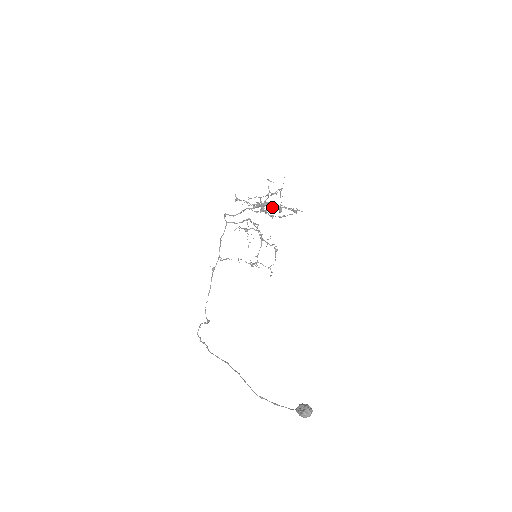
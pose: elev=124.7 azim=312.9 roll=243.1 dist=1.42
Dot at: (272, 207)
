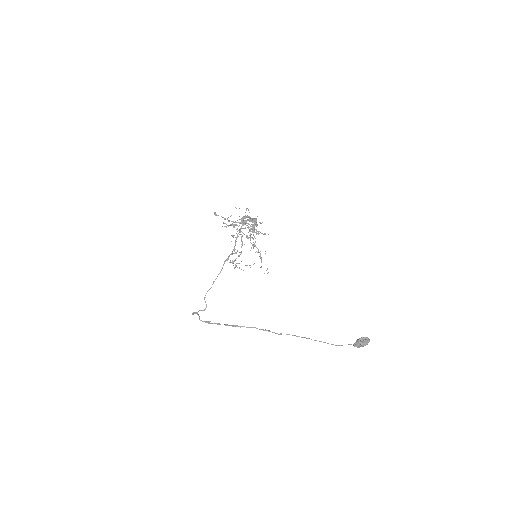
Dot at: (254, 226)
